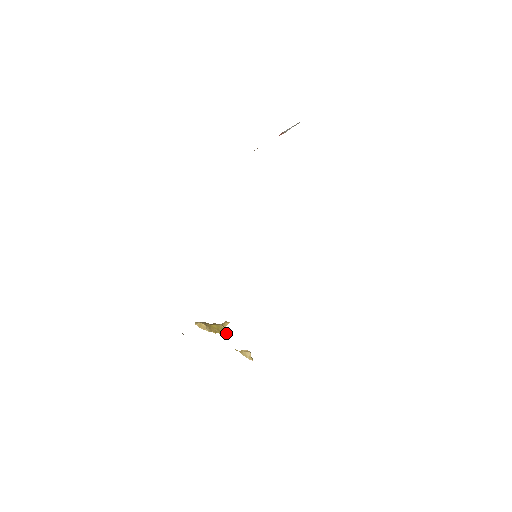
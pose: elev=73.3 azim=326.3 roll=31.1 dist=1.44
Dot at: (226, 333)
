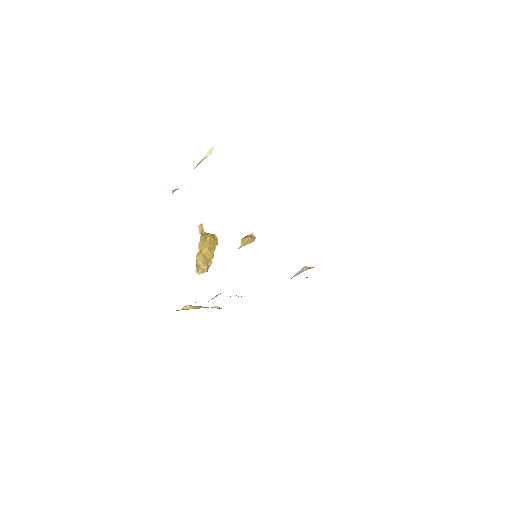
Dot at: (215, 241)
